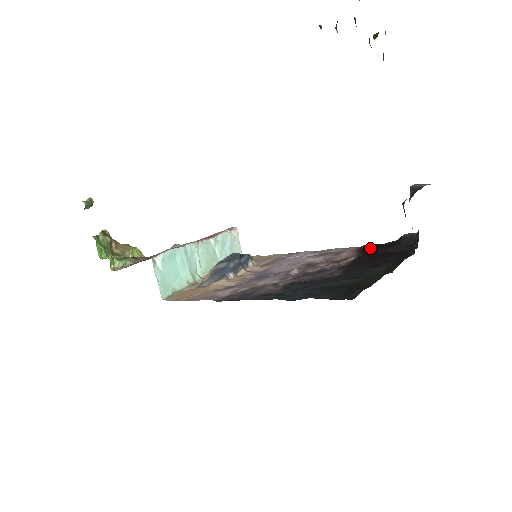
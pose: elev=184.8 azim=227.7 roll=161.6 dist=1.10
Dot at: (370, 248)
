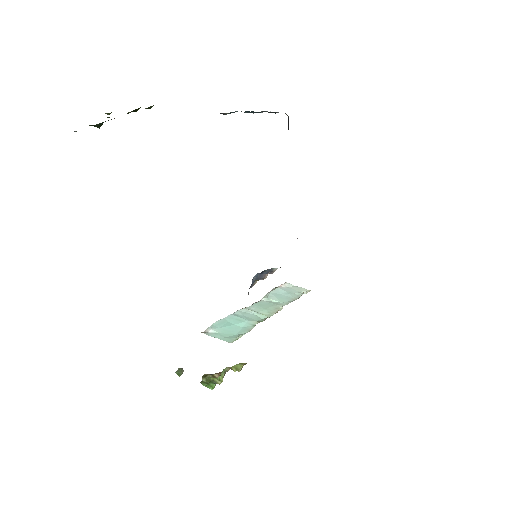
Dot at: occluded
